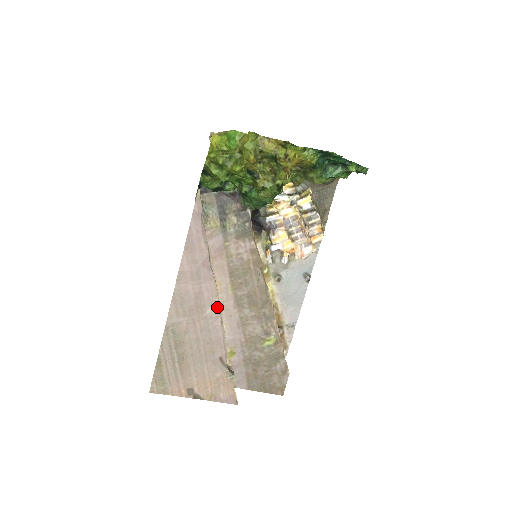
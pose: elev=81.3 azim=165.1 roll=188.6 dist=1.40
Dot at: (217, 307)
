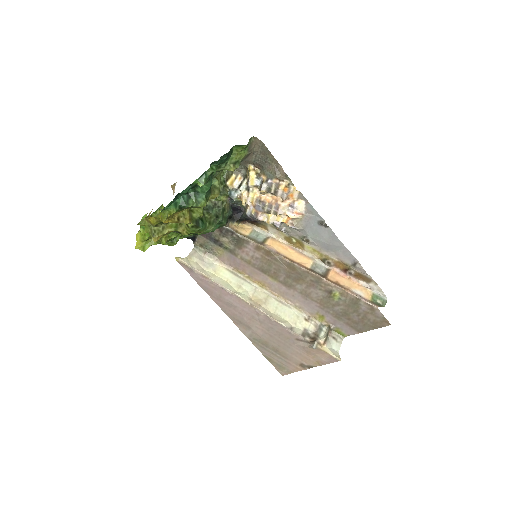
Dot at: (260, 312)
